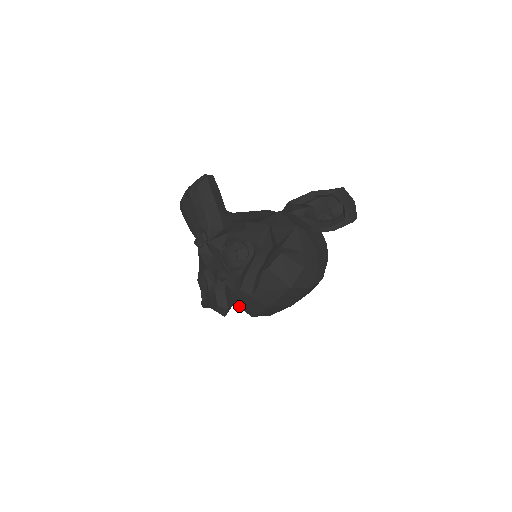
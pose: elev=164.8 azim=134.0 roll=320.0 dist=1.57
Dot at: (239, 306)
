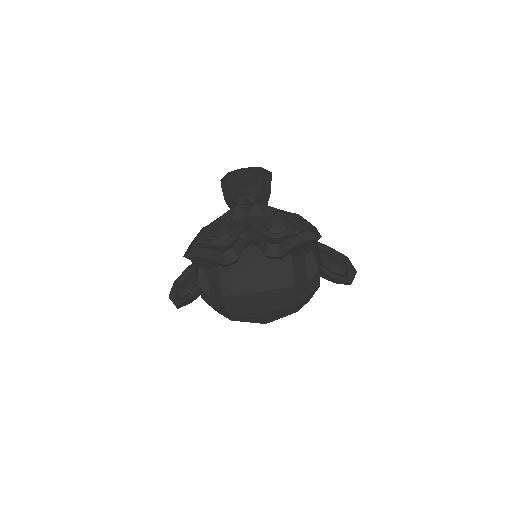
Dot at: (221, 278)
